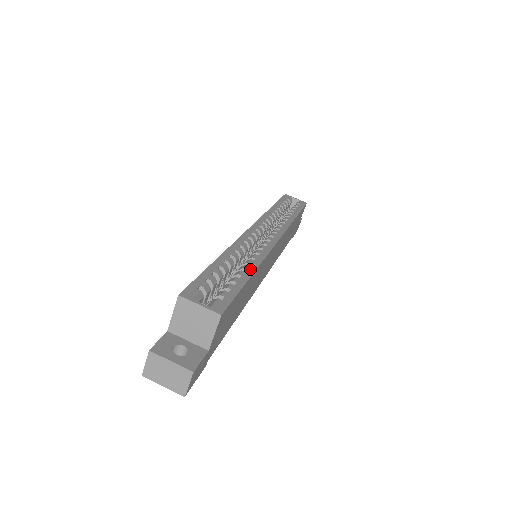
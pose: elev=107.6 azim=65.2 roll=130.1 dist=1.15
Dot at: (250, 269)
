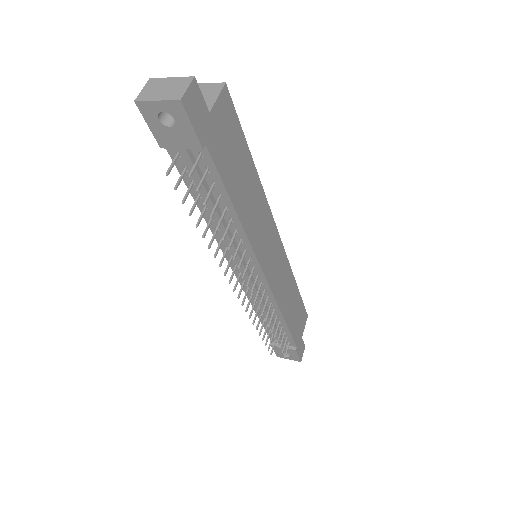
Dot at: occluded
